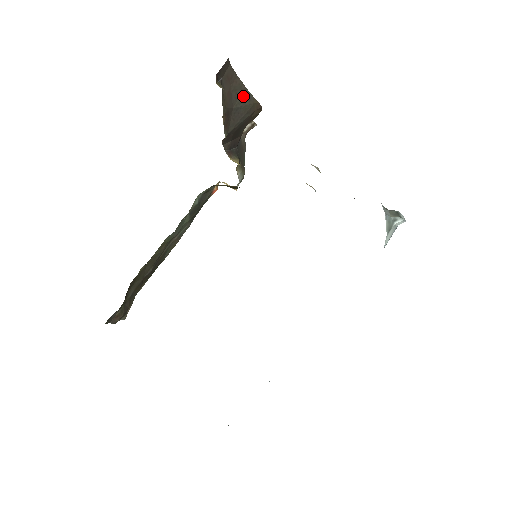
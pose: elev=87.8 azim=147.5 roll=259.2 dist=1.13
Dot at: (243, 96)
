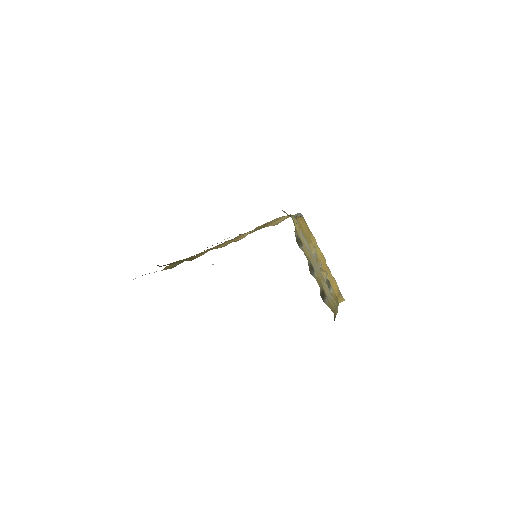
Dot at: occluded
